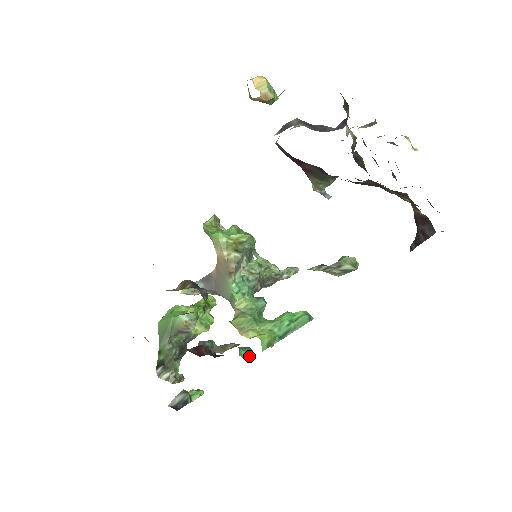
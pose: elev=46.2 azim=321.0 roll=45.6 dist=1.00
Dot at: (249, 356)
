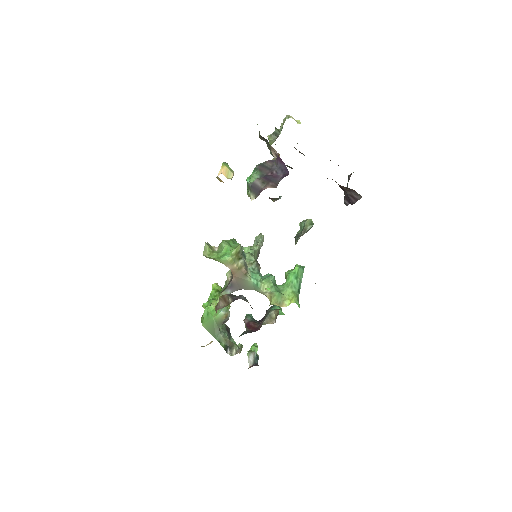
Dot at: (281, 310)
